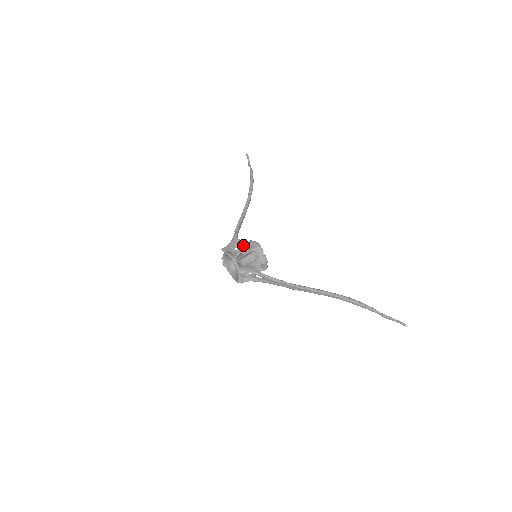
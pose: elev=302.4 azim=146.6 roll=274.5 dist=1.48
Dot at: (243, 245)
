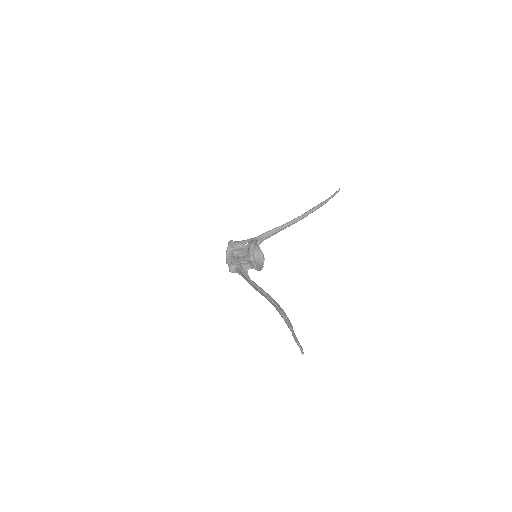
Dot at: occluded
